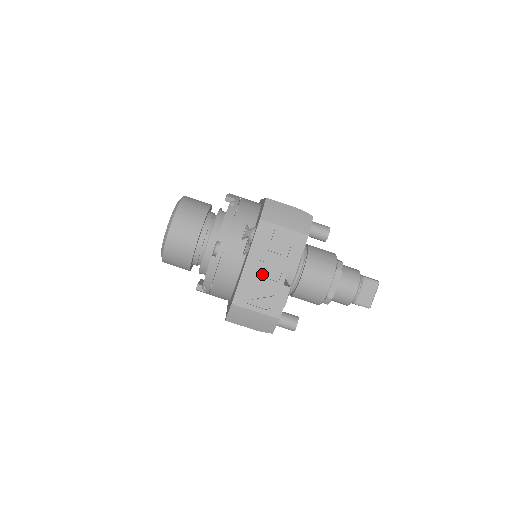
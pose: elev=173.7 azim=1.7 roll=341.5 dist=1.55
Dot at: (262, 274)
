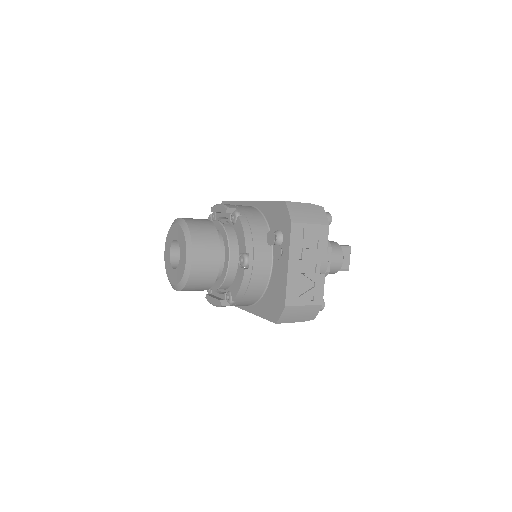
Dot at: (302, 271)
